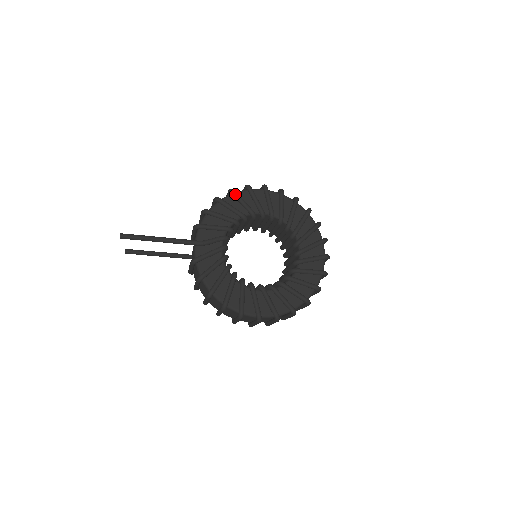
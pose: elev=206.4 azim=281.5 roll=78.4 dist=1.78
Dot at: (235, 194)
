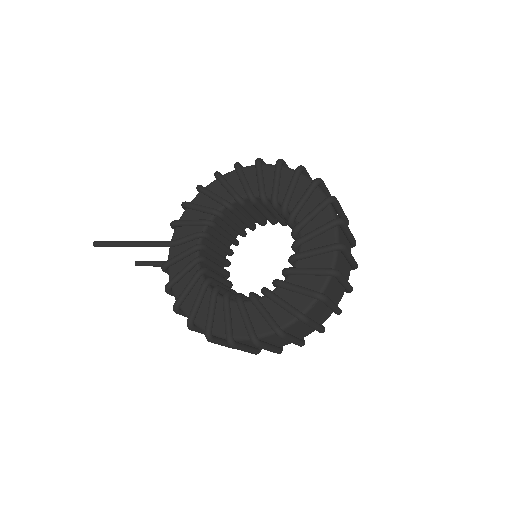
Dot at: (217, 177)
